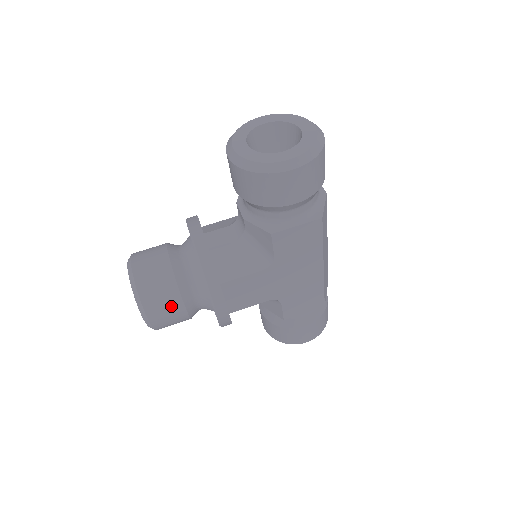
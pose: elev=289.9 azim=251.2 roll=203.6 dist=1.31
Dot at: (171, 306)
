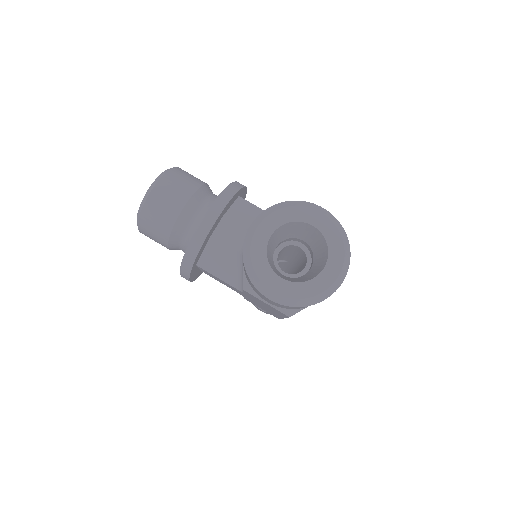
Dot at: (158, 240)
